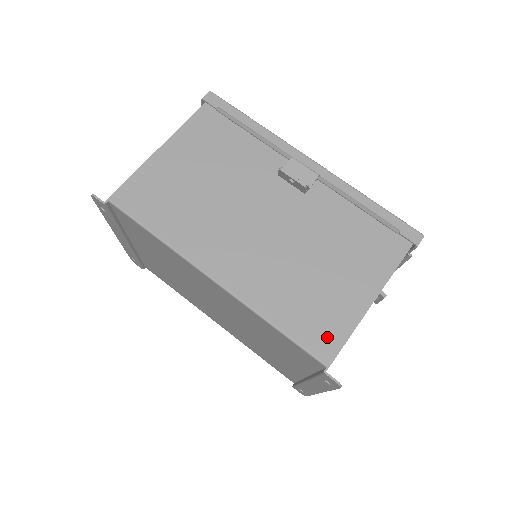
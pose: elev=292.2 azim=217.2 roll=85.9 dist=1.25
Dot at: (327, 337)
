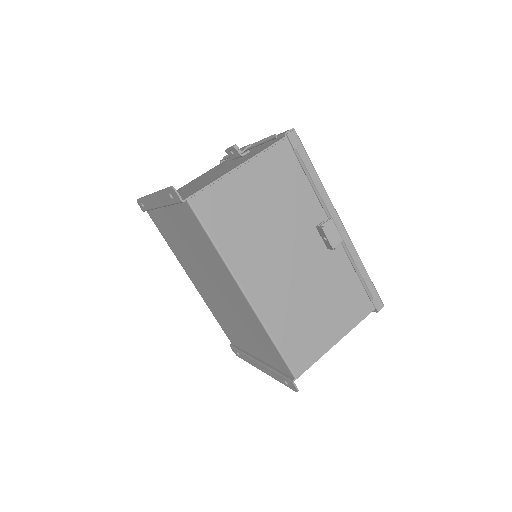
Dot at: (303, 359)
